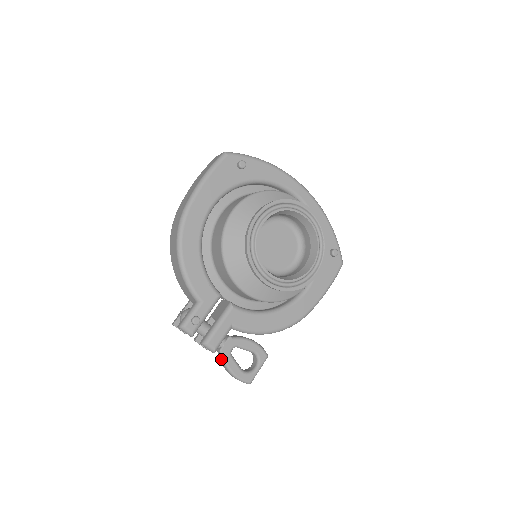
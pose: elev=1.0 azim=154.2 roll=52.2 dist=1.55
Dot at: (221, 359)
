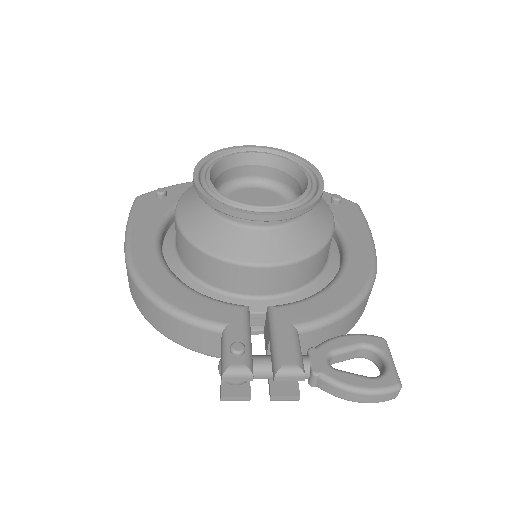
Dot at: (327, 387)
